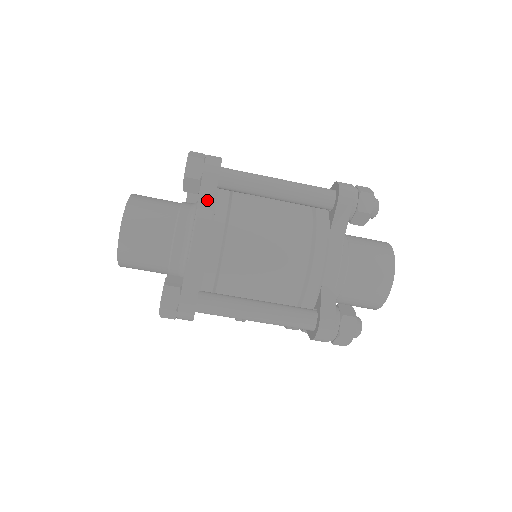
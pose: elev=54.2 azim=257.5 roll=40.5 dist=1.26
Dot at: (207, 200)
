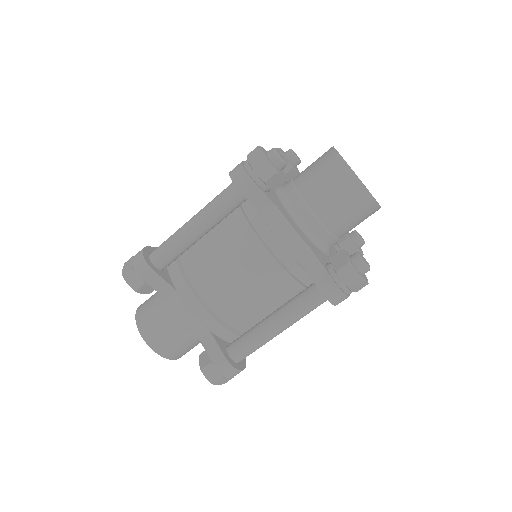
Dot at: (165, 289)
